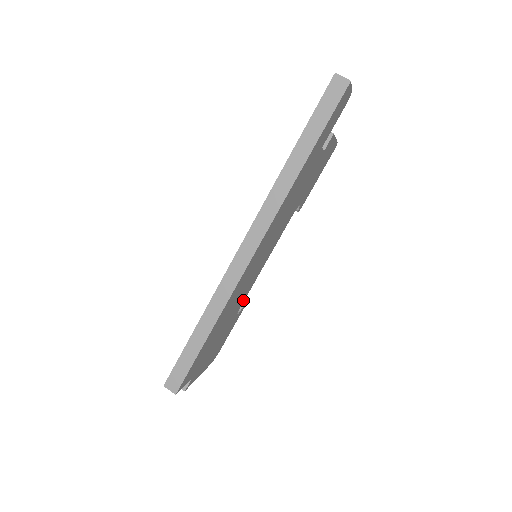
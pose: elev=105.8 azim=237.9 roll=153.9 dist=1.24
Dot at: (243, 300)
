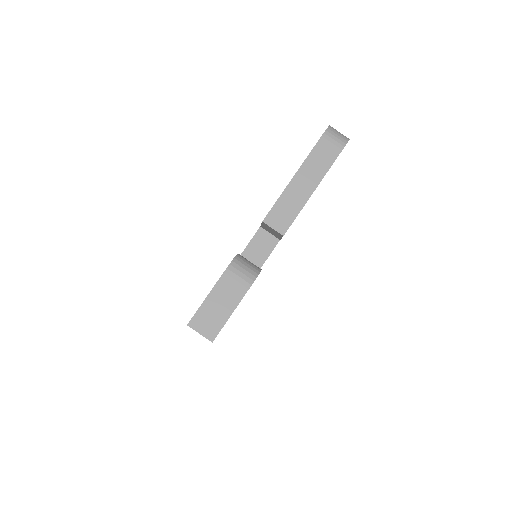
Dot at: occluded
